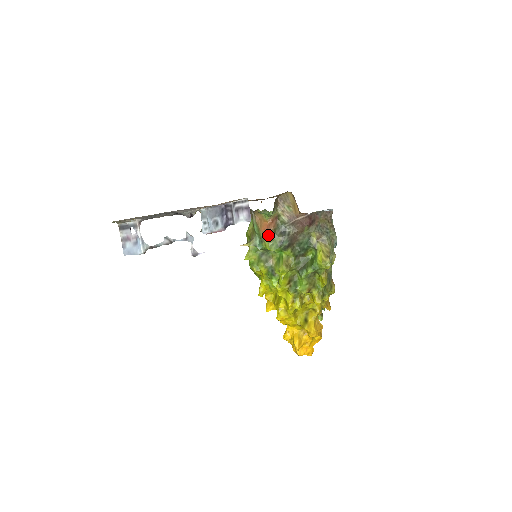
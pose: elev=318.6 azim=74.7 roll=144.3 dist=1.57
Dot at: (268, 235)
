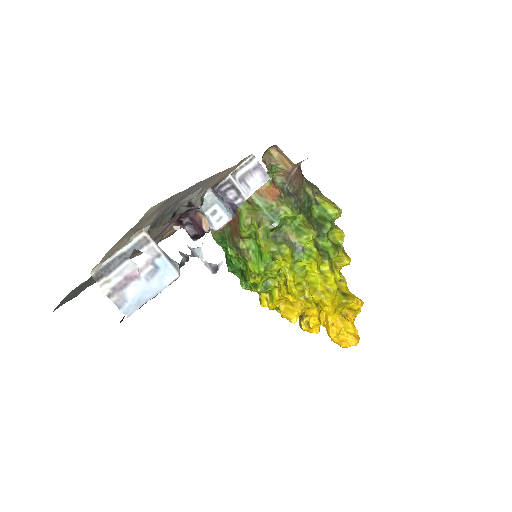
Dot at: (281, 200)
